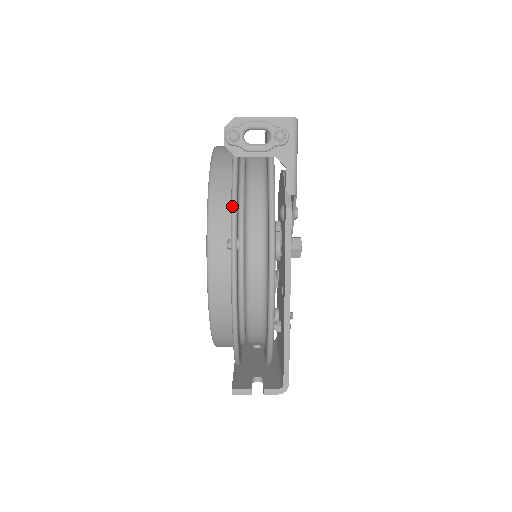
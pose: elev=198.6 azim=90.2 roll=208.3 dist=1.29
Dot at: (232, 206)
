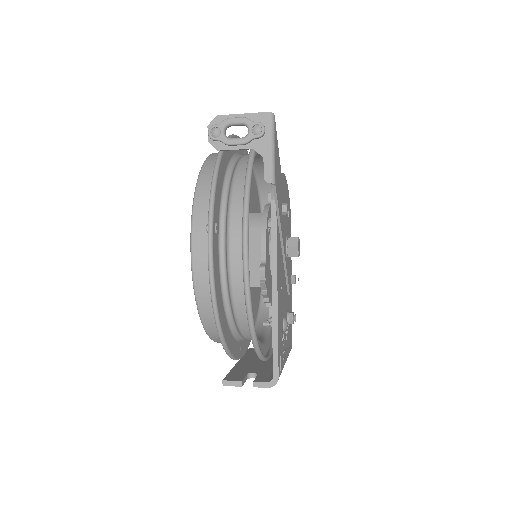
Dot at: (210, 192)
